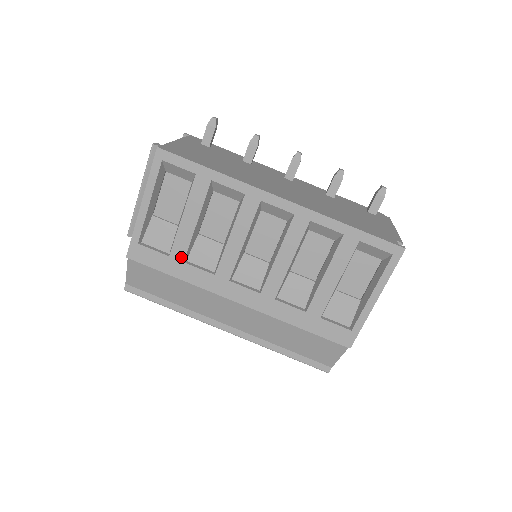
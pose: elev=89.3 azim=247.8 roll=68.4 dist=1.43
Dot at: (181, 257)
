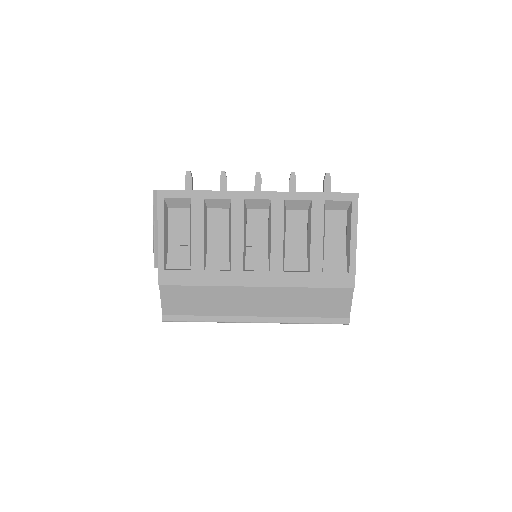
Dot at: (200, 267)
